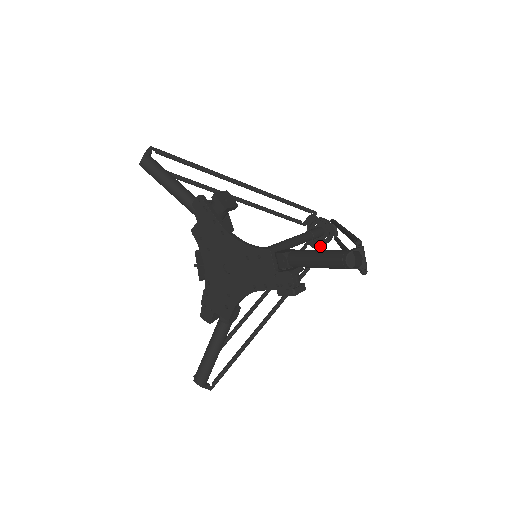
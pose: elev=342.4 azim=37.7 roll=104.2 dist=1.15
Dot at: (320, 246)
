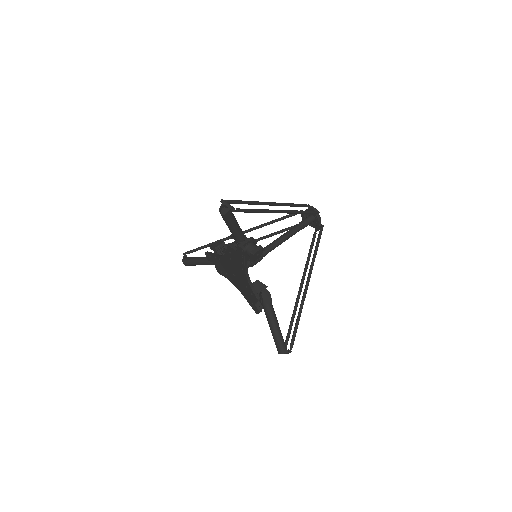
Dot at: occluded
